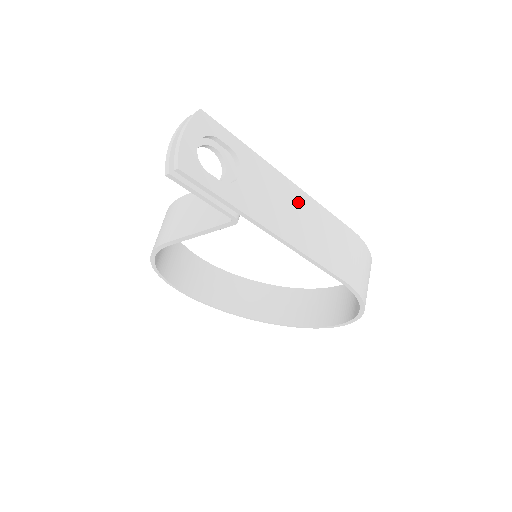
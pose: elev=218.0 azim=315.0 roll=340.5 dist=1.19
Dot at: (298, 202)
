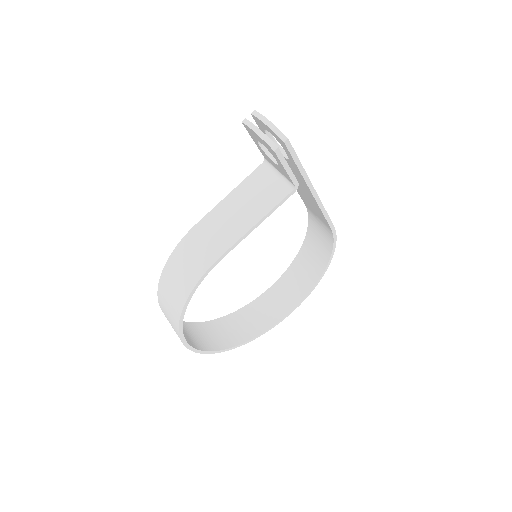
Dot at: occluded
